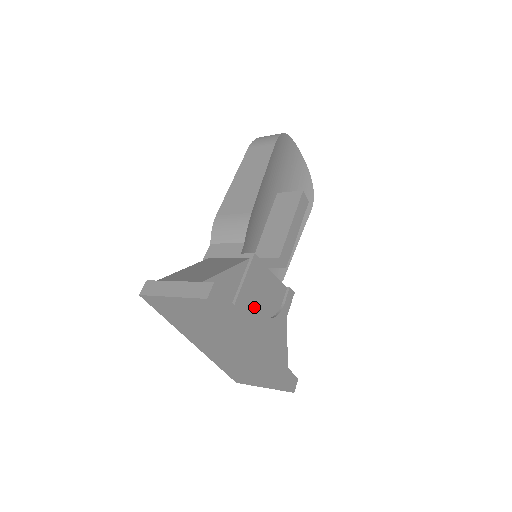
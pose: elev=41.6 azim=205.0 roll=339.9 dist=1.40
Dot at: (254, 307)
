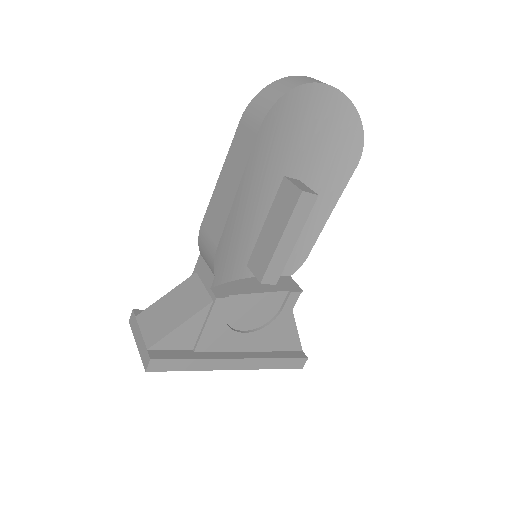
Dot at: (228, 334)
